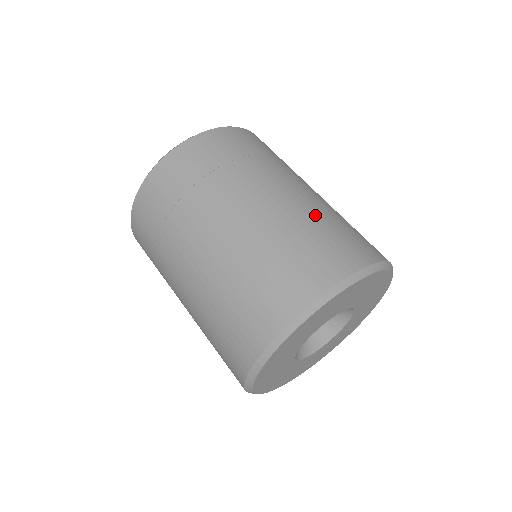
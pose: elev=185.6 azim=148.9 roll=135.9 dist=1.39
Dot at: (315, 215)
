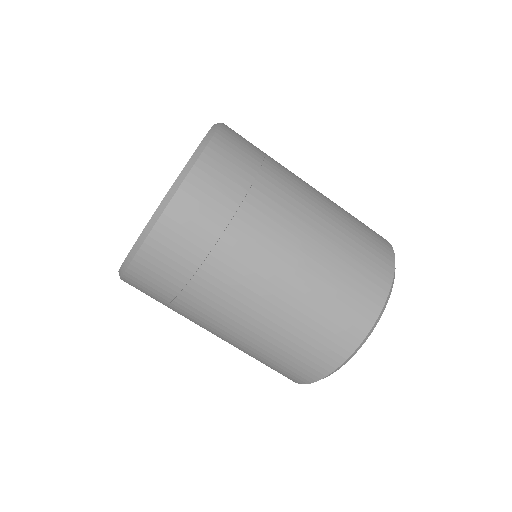
Dot at: (342, 214)
